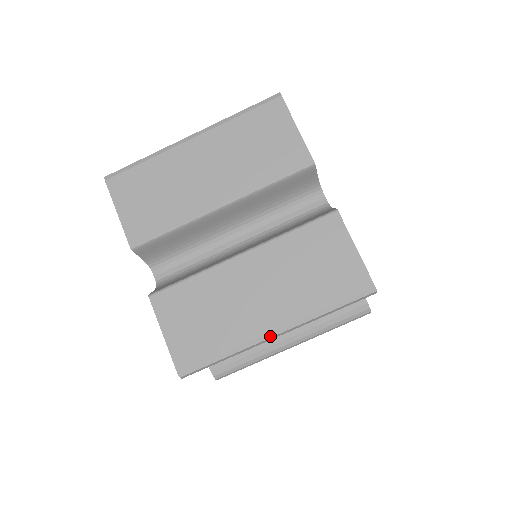
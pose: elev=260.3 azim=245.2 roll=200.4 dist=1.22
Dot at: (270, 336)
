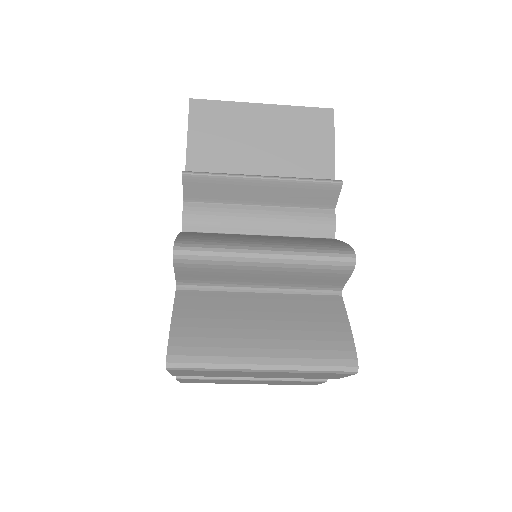
Dot at: occluded
